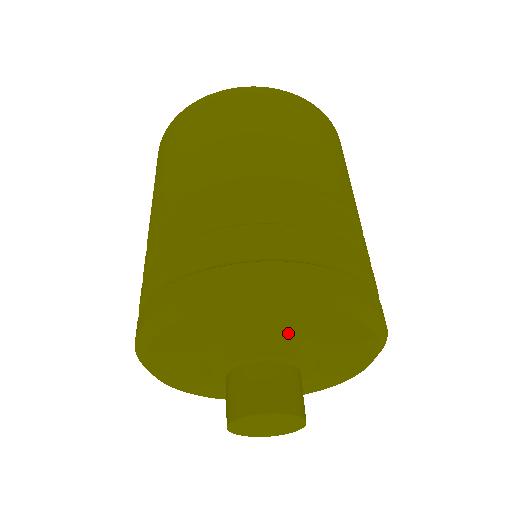
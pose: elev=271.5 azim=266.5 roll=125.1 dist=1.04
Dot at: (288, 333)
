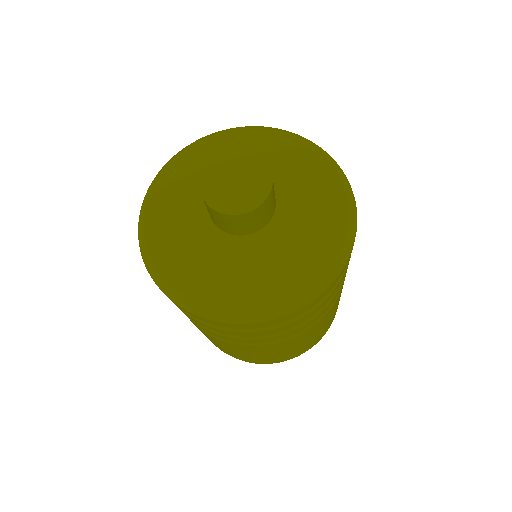
Dot at: (275, 170)
